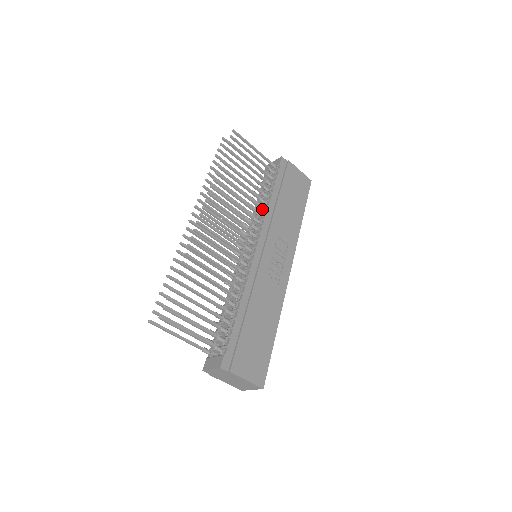
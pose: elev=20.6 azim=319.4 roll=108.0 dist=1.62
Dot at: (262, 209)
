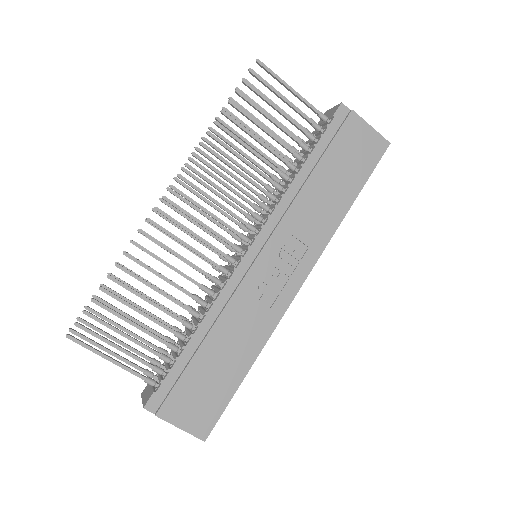
Dot at: (279, 189)
